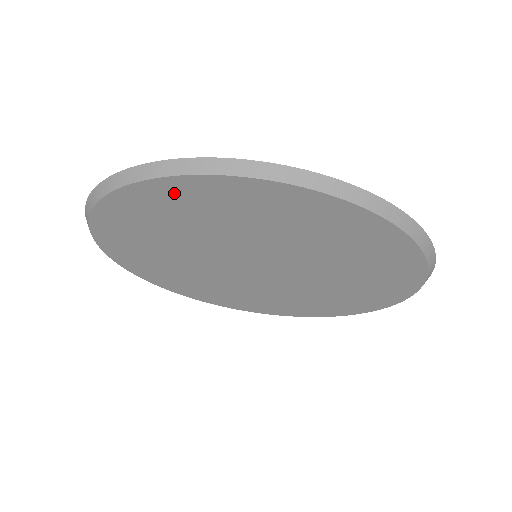
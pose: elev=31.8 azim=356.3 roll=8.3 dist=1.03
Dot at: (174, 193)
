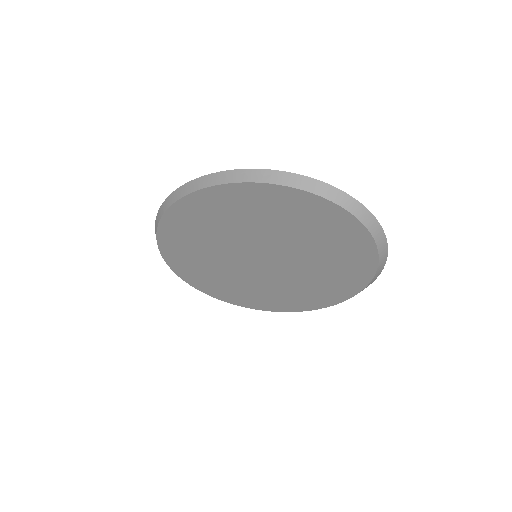
Dot at: (171, 236)
